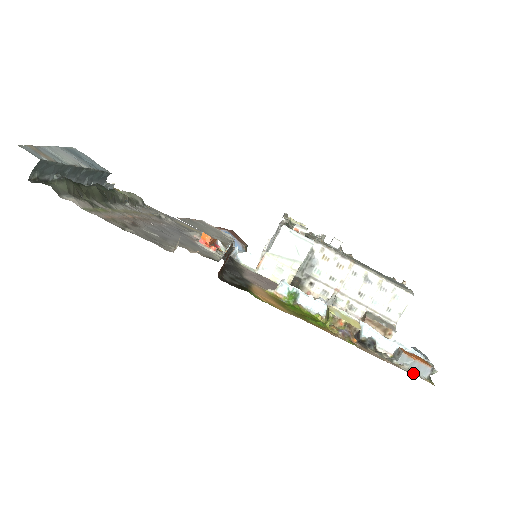
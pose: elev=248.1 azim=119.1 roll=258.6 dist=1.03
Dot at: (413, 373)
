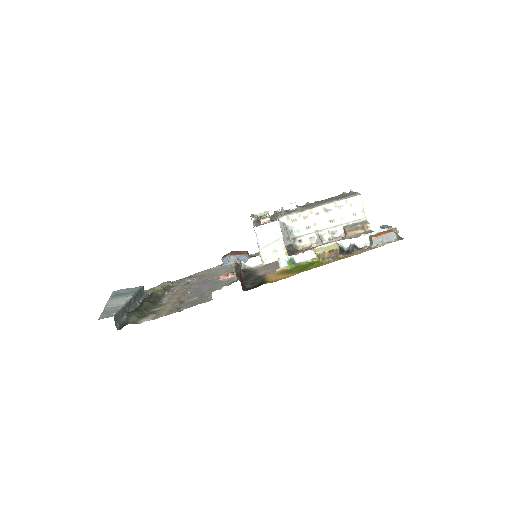
Dot at: occluded
